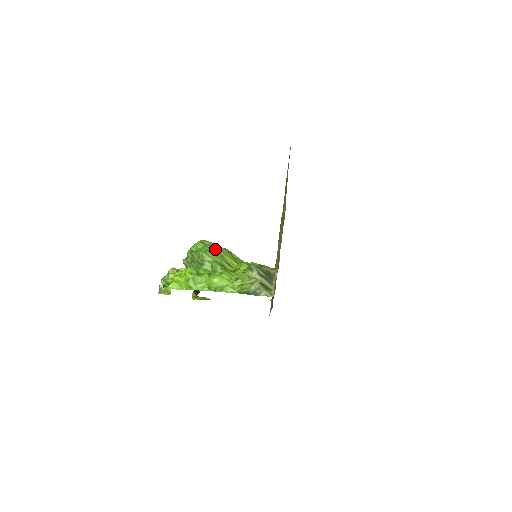
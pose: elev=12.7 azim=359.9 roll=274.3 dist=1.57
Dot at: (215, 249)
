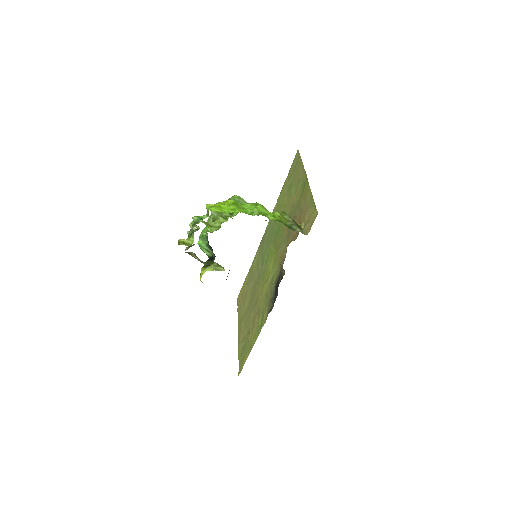
Dot at: occluded
